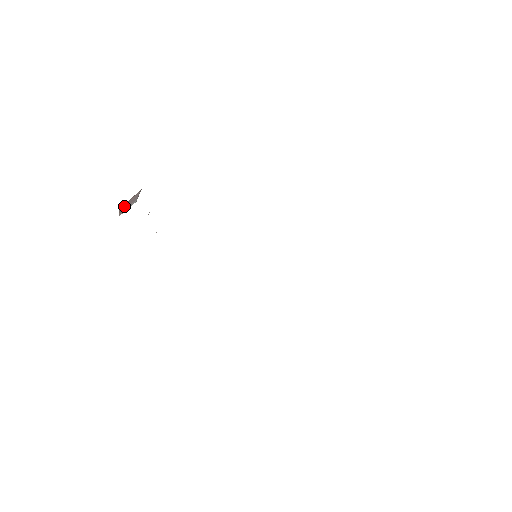
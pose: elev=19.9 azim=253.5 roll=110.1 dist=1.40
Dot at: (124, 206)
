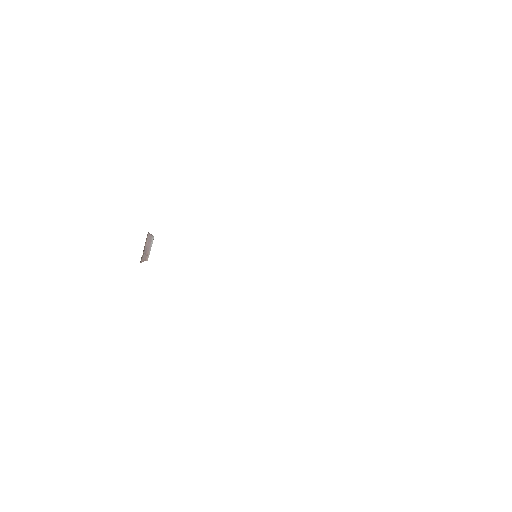
Dot at: (144, 254)
